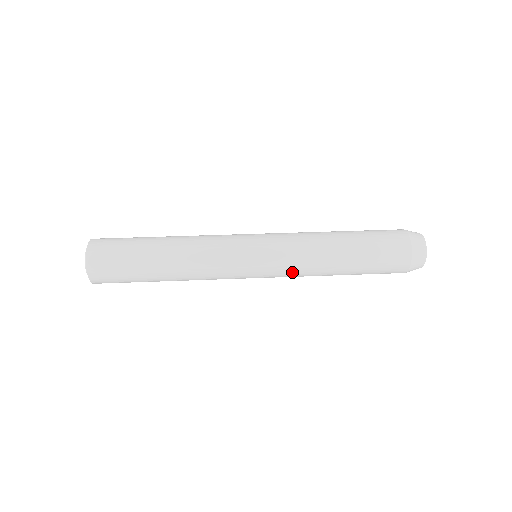
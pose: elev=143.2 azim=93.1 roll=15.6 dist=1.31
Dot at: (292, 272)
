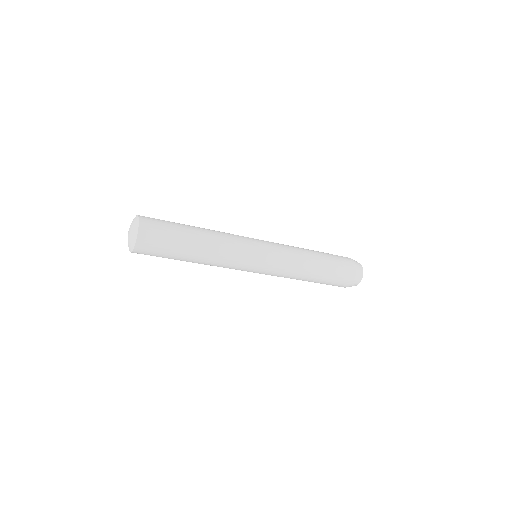
Dot at: (283, 270)
